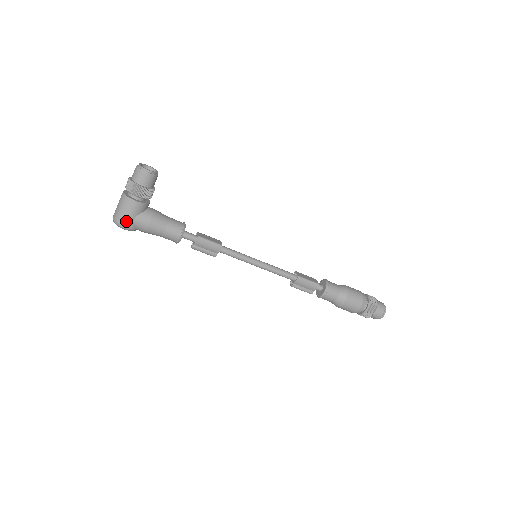
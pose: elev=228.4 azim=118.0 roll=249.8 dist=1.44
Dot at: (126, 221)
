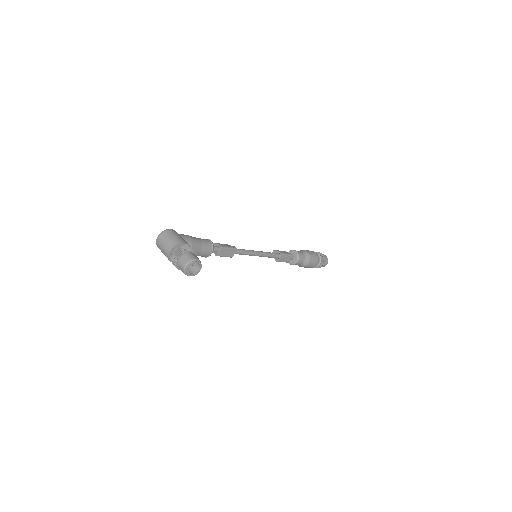
Dot at: occluded
